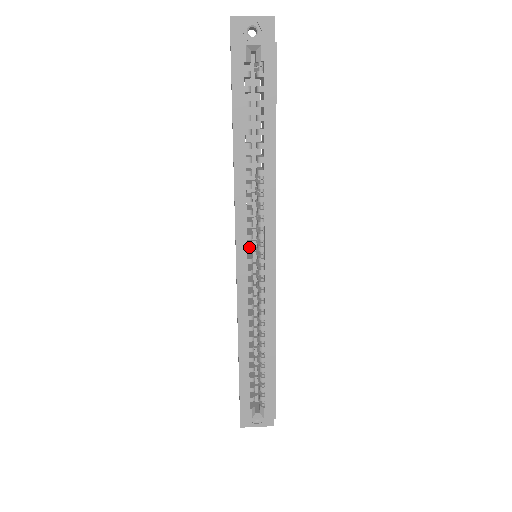
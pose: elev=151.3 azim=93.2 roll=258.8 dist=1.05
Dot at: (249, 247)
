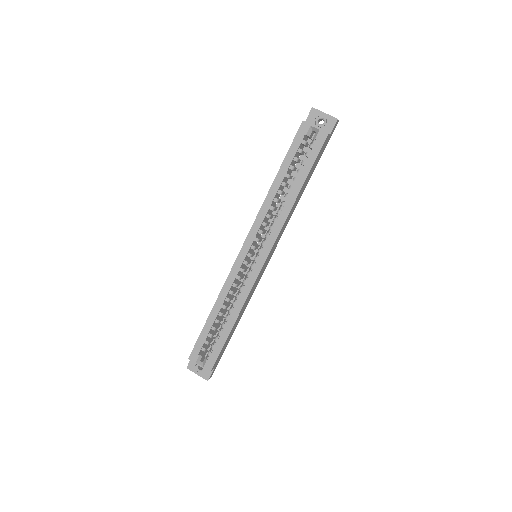
Dot at: (253, 245)
